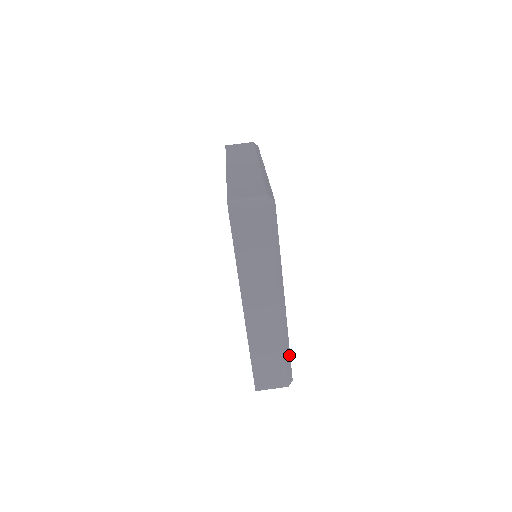
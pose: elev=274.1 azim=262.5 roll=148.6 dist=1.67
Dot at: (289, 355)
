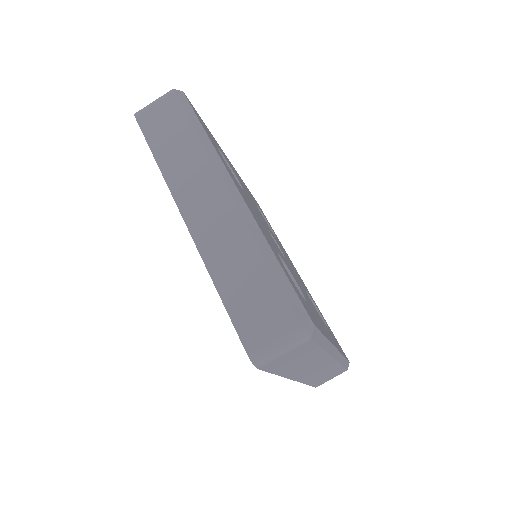
Dot at: (345, 360)
